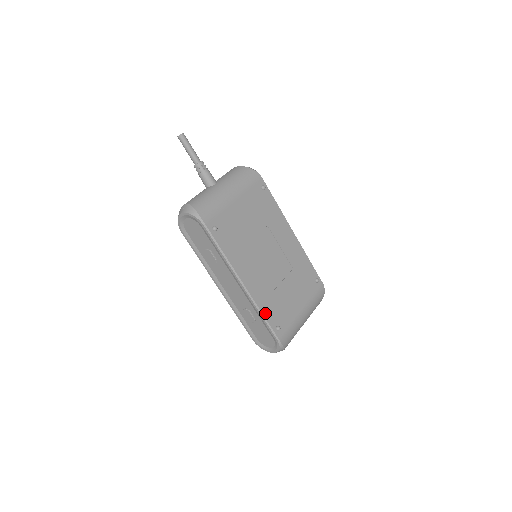
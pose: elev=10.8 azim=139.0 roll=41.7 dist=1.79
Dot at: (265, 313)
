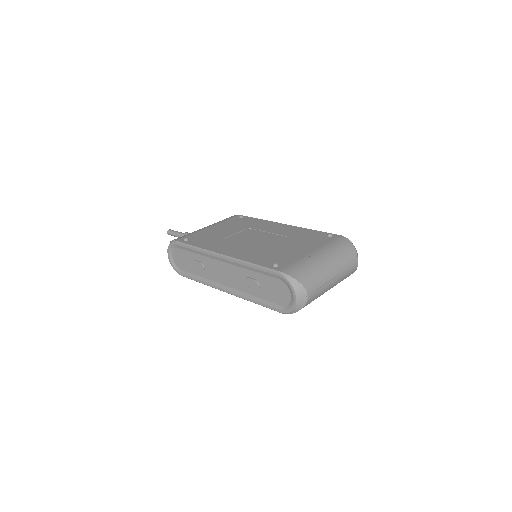
Dot at: (254, 262)
